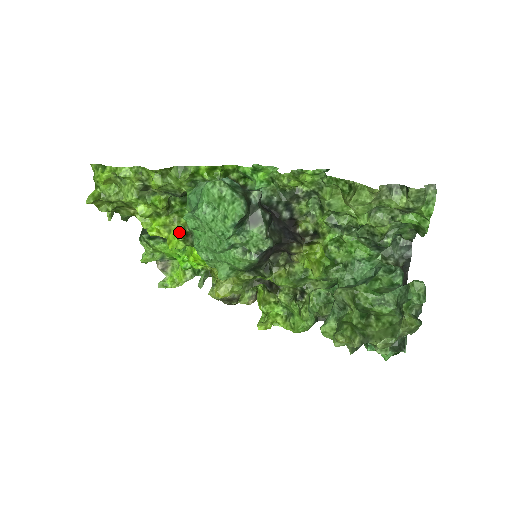
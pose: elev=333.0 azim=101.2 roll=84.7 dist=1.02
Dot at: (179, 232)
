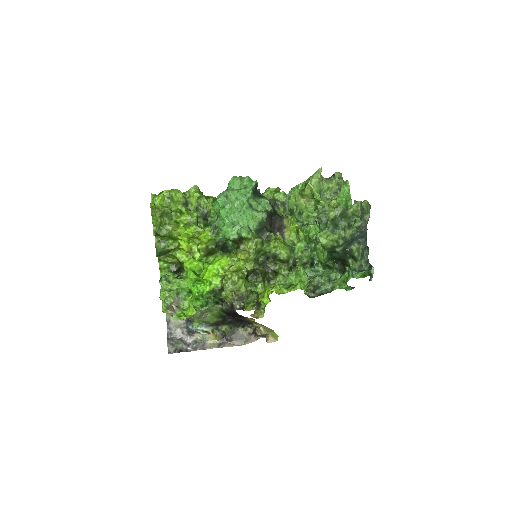
Dot at: (206, 231)
